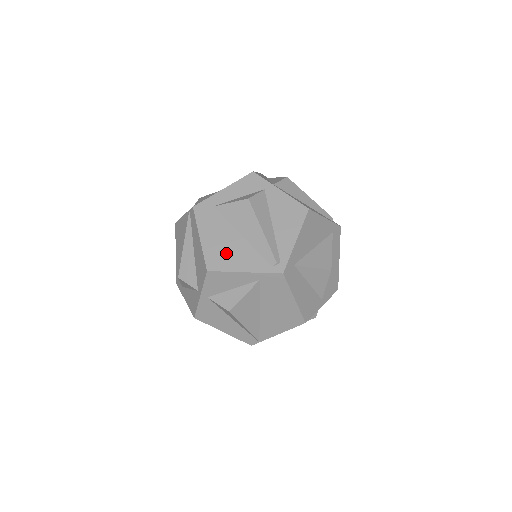
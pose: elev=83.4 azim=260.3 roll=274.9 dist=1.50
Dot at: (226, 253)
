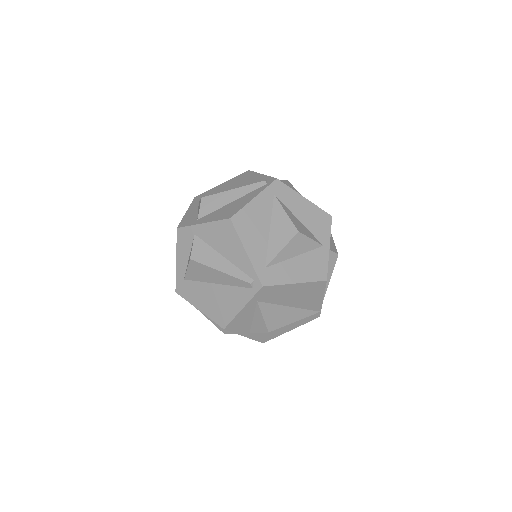
Dot at: (221, 306)
